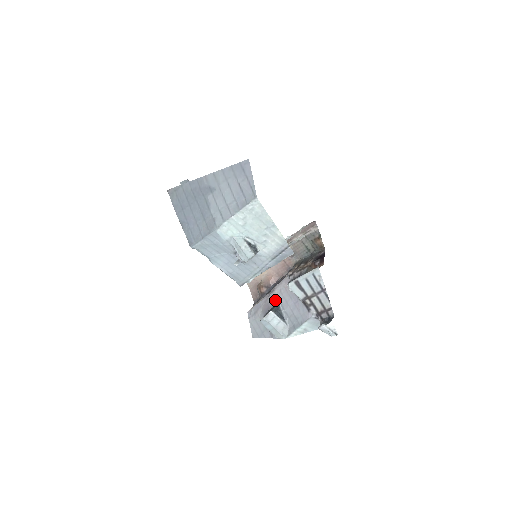
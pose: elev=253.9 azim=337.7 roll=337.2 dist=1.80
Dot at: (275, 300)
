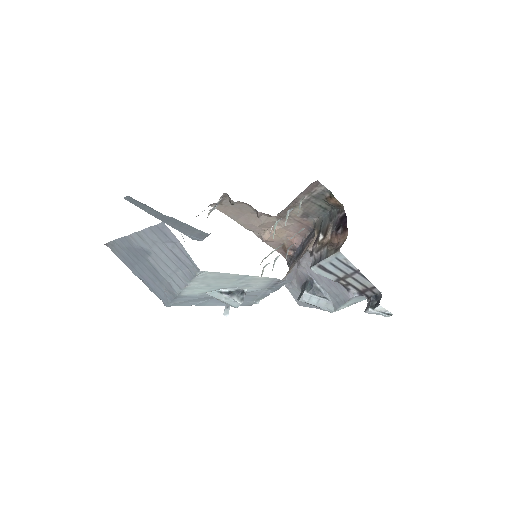
Dot at: (305, 274)
